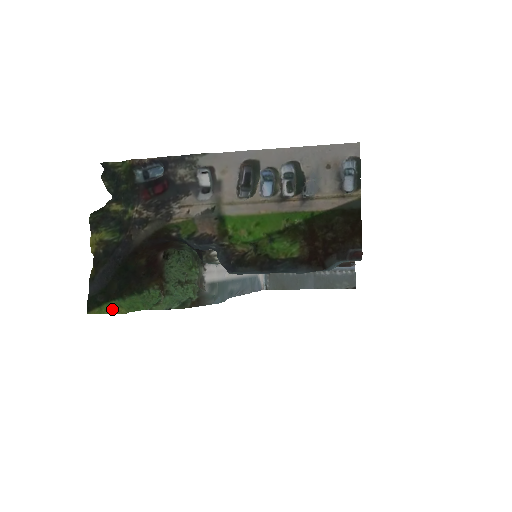
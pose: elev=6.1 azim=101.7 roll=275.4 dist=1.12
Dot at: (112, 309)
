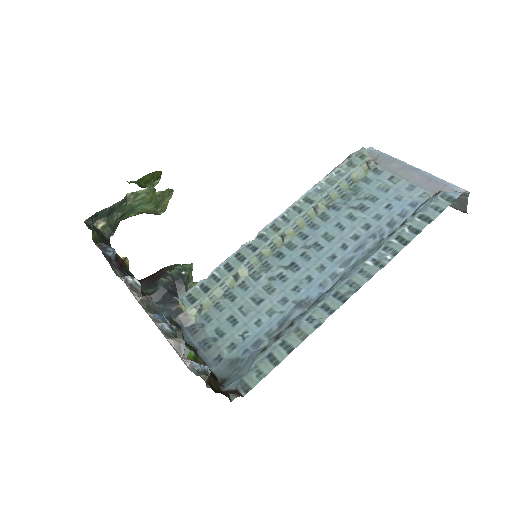
Dot at: occluded
